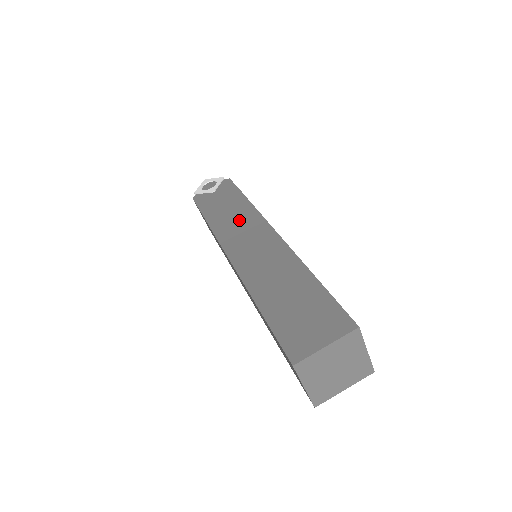
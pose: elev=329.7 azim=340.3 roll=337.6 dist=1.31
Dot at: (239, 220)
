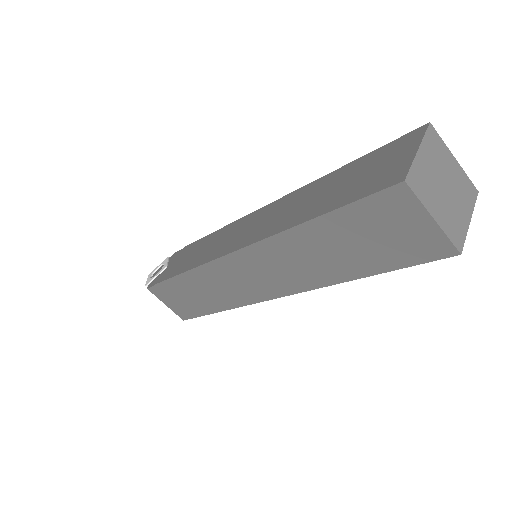
Dot at: (214, 242)
